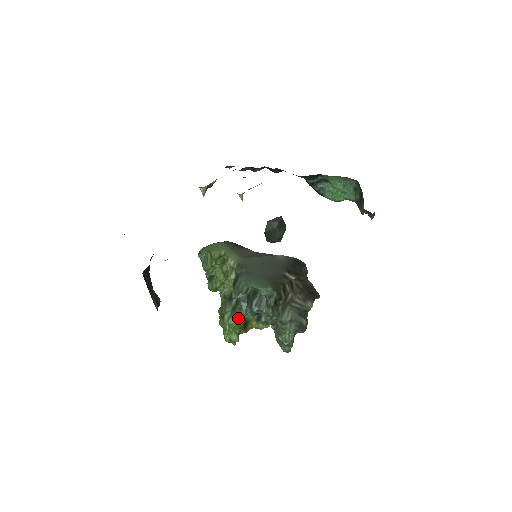
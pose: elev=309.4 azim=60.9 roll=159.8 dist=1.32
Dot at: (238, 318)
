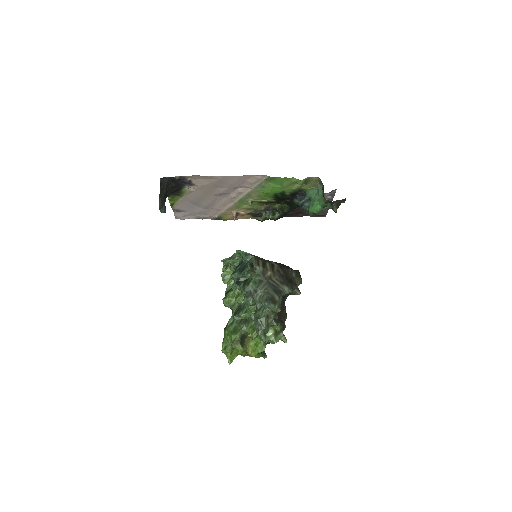
Dot at: (237, 326)
